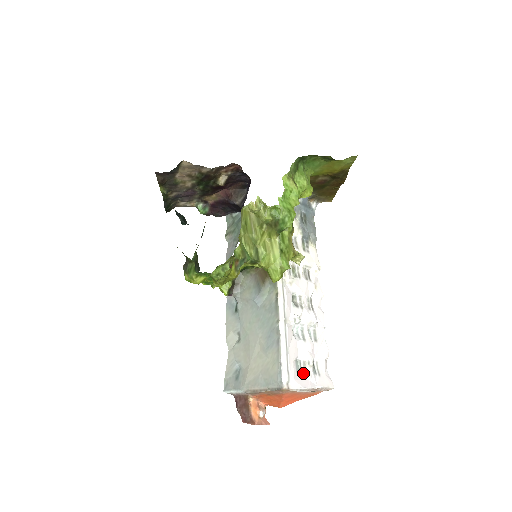
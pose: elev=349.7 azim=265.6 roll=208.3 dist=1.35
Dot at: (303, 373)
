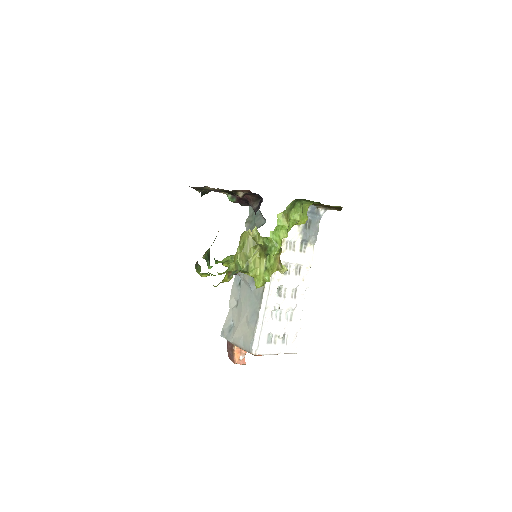
Dot at: (272, 343)
